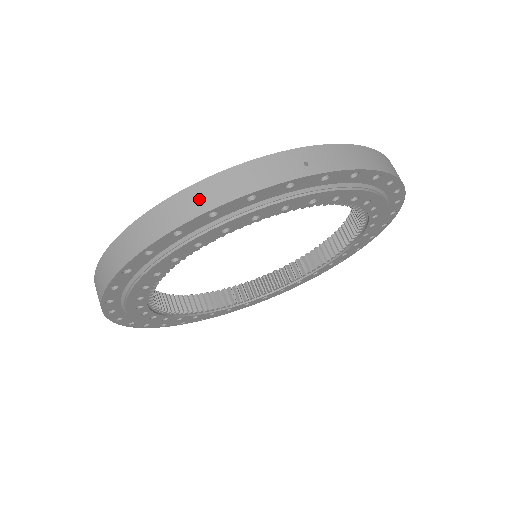
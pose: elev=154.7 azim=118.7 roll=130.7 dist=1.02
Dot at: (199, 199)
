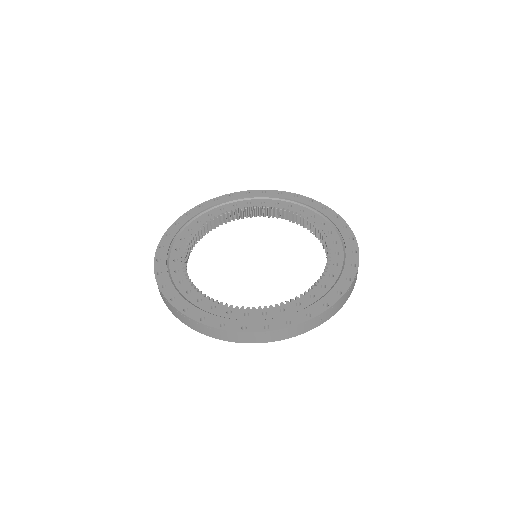
Dot at: (265, 338)
